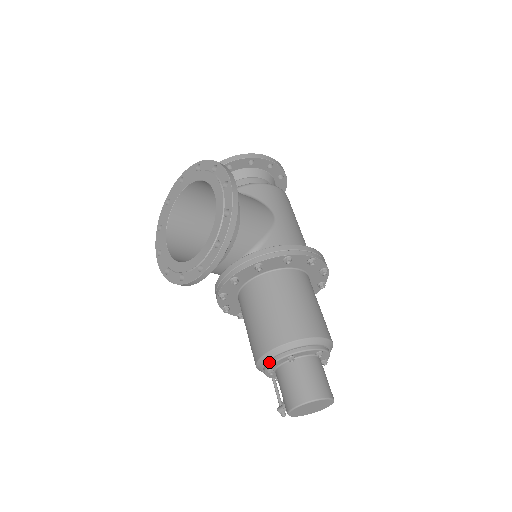
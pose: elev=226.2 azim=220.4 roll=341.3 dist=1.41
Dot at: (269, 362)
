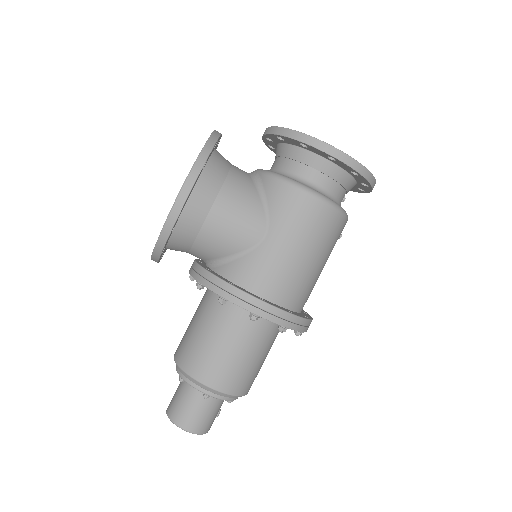
Dot at: occluded
